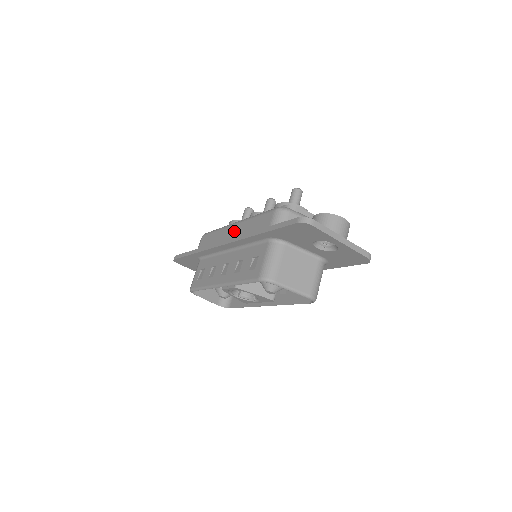
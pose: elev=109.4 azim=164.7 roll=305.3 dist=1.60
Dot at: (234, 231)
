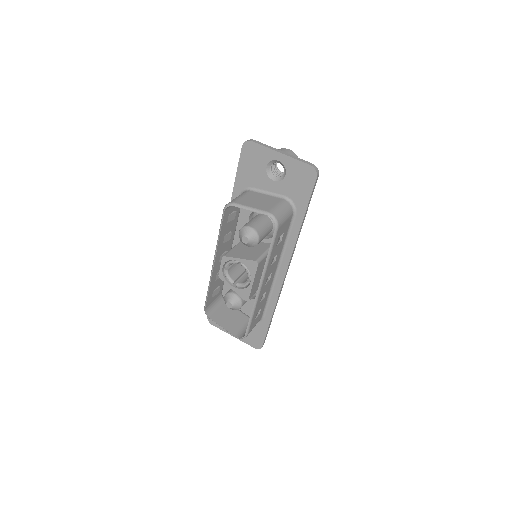
Dot at: occluded
